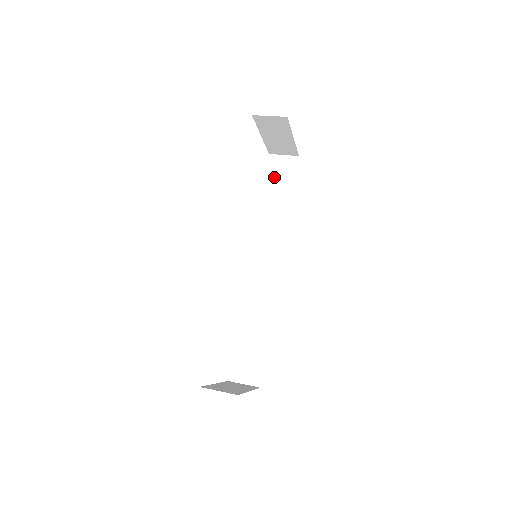
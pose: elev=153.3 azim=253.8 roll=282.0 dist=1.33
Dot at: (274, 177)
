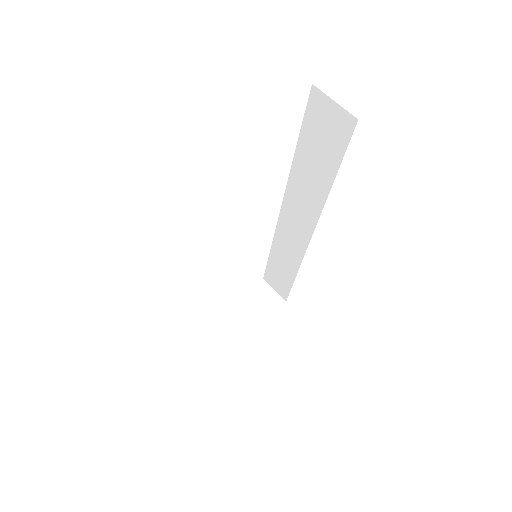
Dot at: (315, 130)
